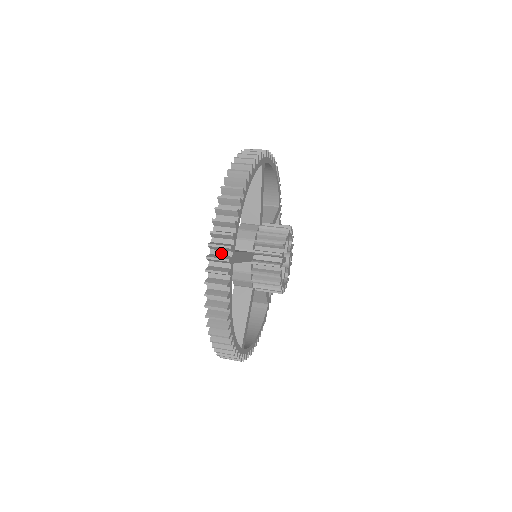
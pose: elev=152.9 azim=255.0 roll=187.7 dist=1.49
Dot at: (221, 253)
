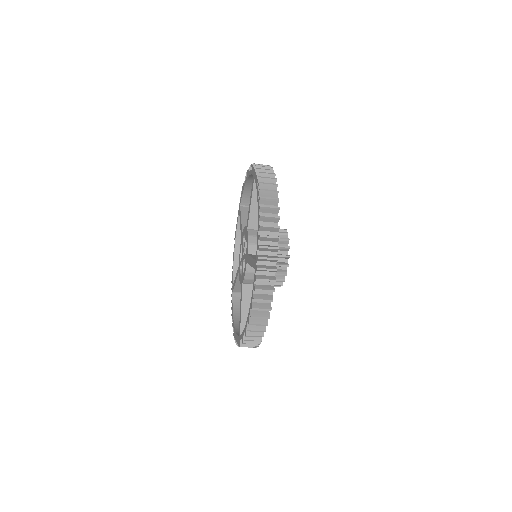
Dot at: (266, 264)
